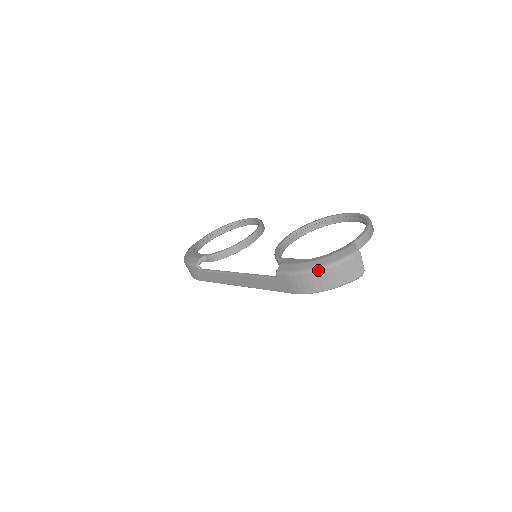
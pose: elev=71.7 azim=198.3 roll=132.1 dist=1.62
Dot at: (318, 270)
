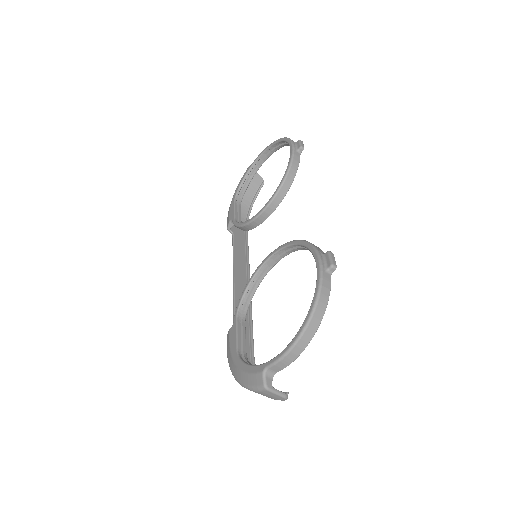
Dot at: (236, 380)
